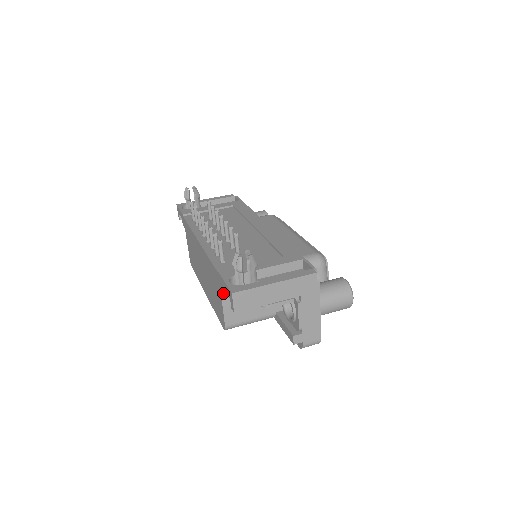
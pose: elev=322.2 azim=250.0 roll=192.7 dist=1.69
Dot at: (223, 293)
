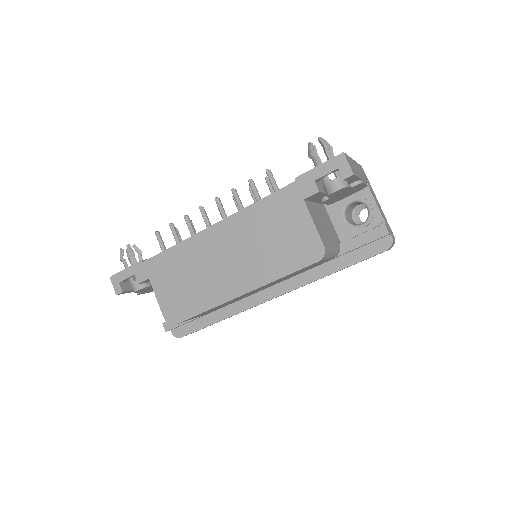
Dot at: (315, 191)
